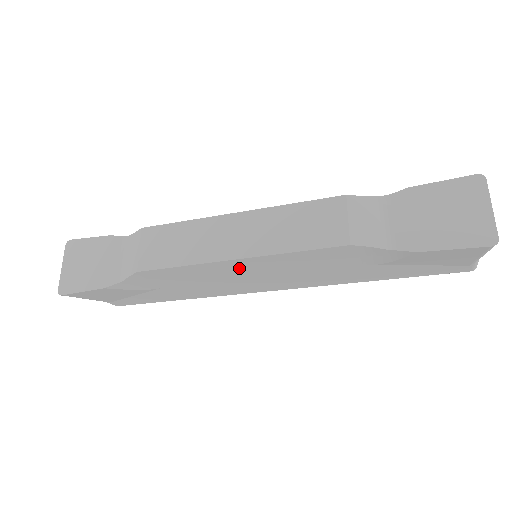
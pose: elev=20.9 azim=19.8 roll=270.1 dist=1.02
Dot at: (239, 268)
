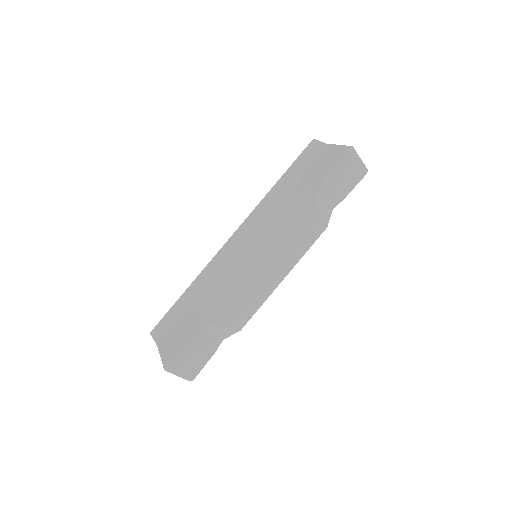
Dot at: occluded
